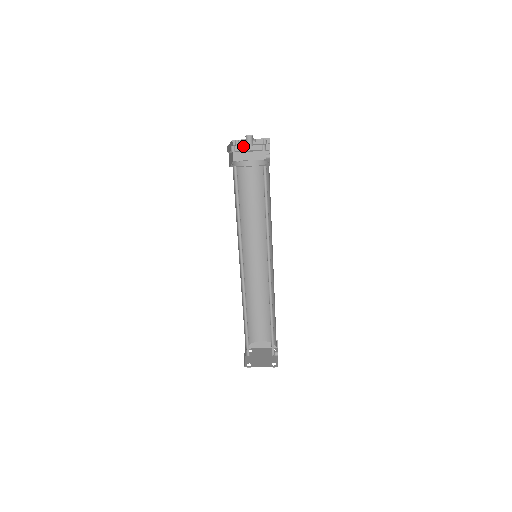
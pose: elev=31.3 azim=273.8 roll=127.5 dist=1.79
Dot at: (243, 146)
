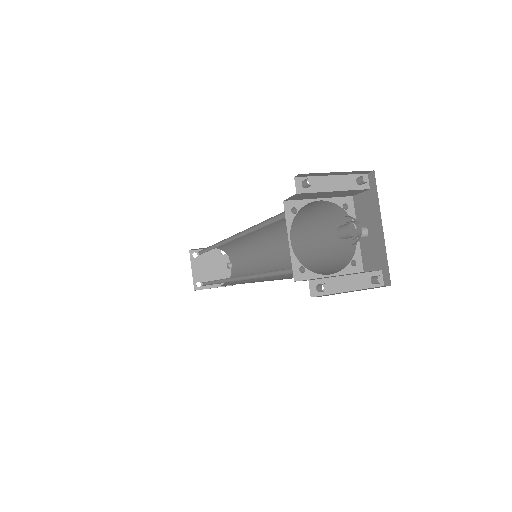
Dot at: (318, 192)
